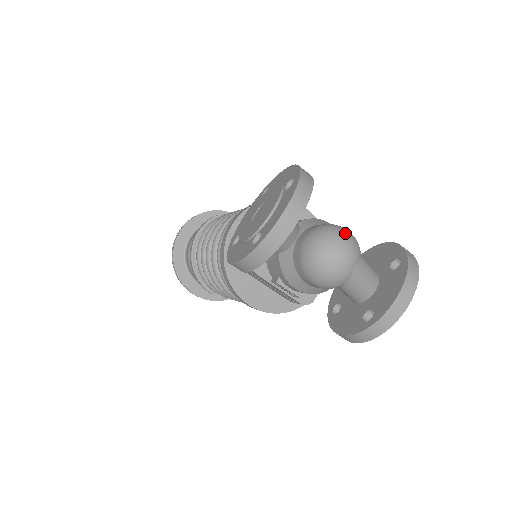
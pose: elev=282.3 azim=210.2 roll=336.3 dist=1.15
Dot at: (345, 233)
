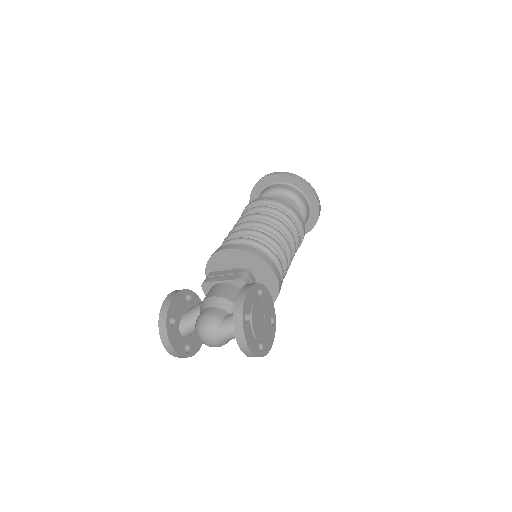
Dot at: (201, 327)
